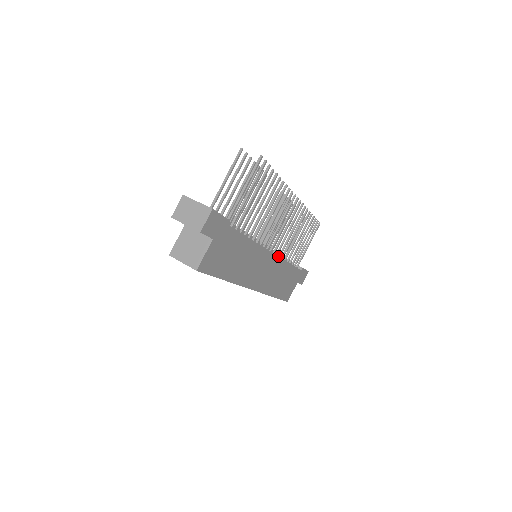
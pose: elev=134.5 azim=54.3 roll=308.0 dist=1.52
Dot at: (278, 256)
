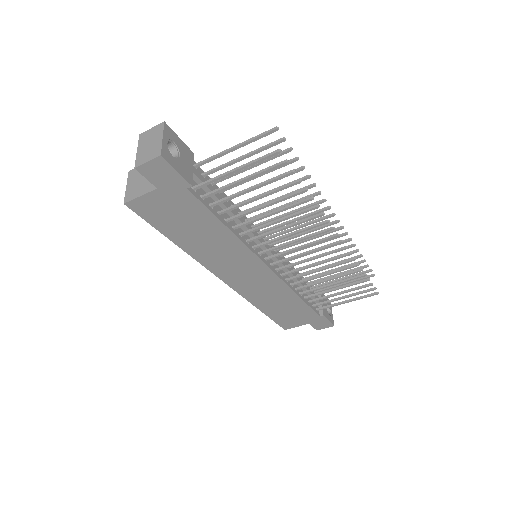
Dot at: (279, 277)
